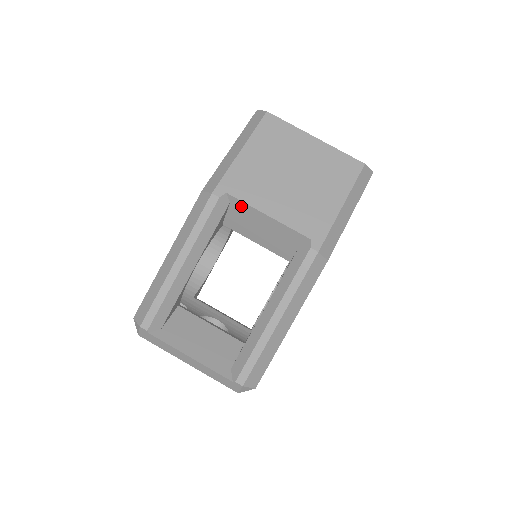
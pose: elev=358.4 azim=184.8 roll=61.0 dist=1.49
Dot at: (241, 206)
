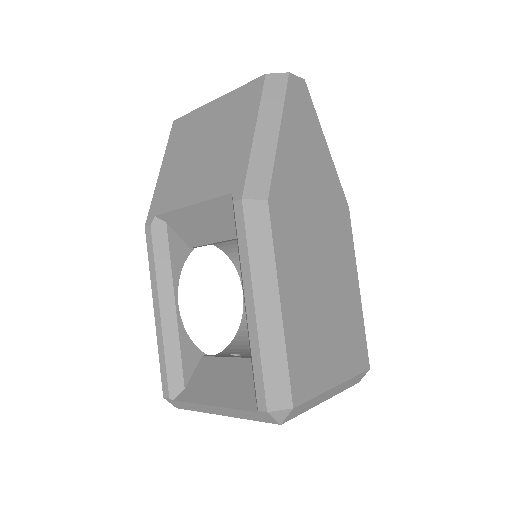
Dot at: (172, 217)
